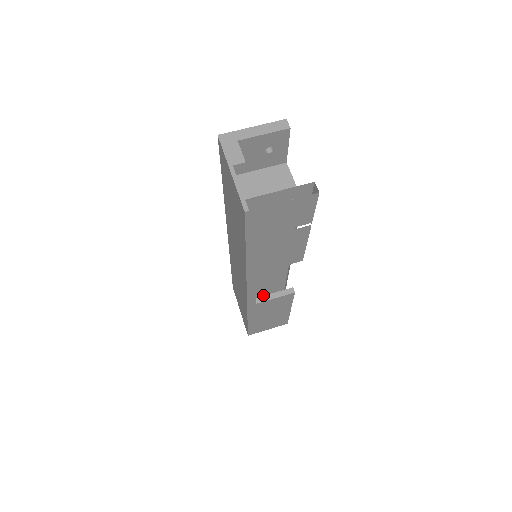
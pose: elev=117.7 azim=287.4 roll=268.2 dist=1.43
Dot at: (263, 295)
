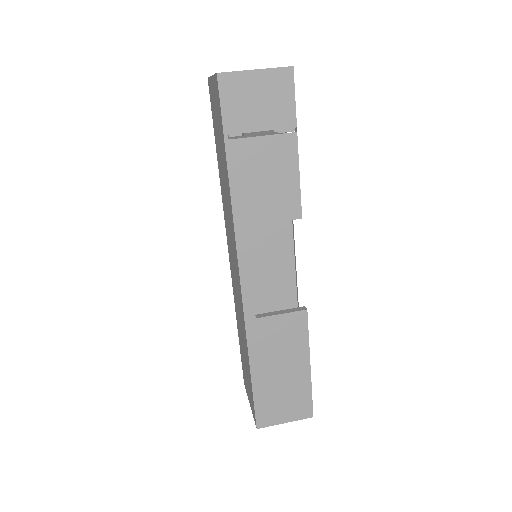
Dot at: occluded
